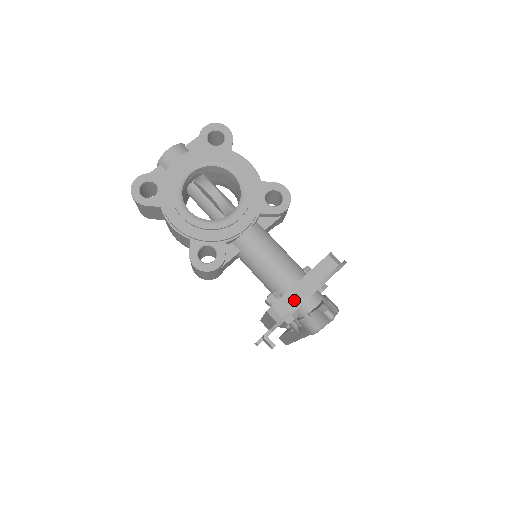
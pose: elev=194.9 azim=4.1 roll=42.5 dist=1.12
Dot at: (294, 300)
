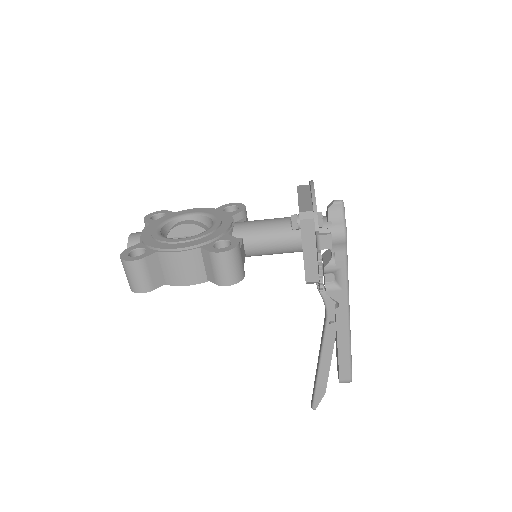
Dot at: (308, 204)
